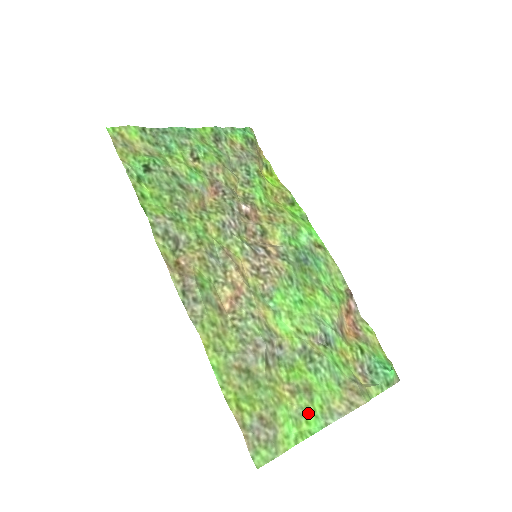
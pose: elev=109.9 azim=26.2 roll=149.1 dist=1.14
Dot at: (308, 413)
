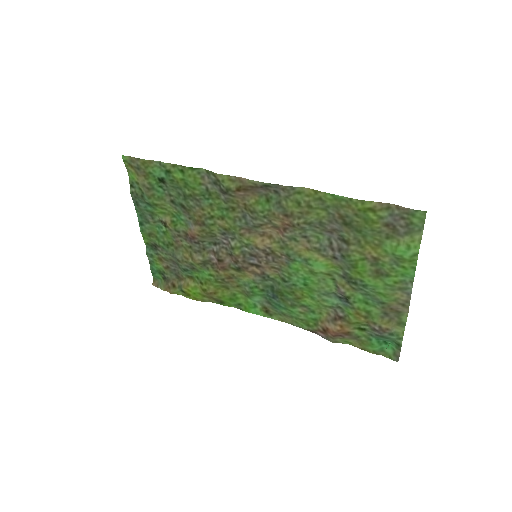
Dot at: (397, 268)
